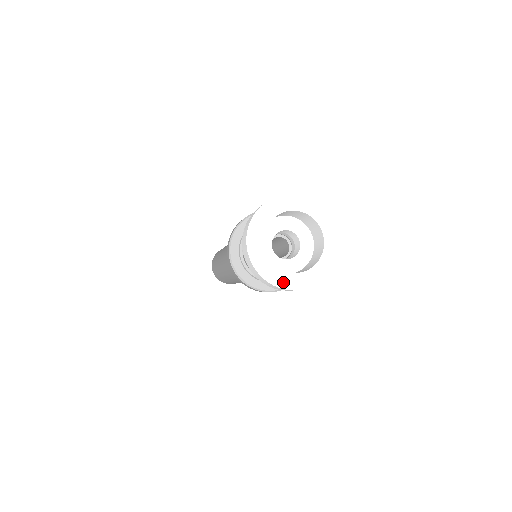
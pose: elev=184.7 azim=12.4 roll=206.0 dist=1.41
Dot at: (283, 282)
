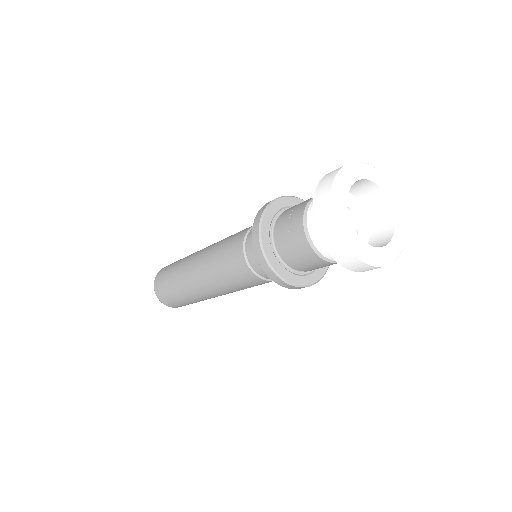
Dot at: (387, 258)
